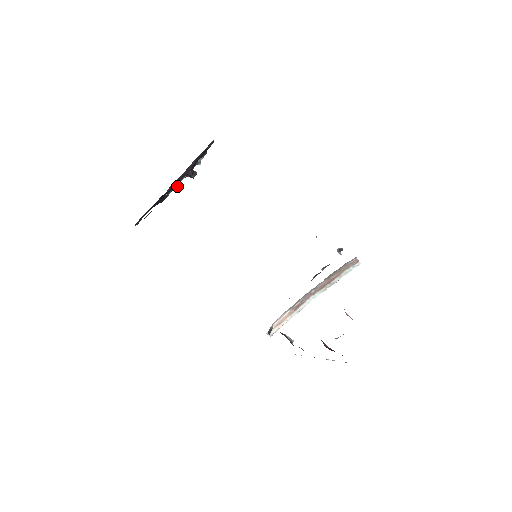
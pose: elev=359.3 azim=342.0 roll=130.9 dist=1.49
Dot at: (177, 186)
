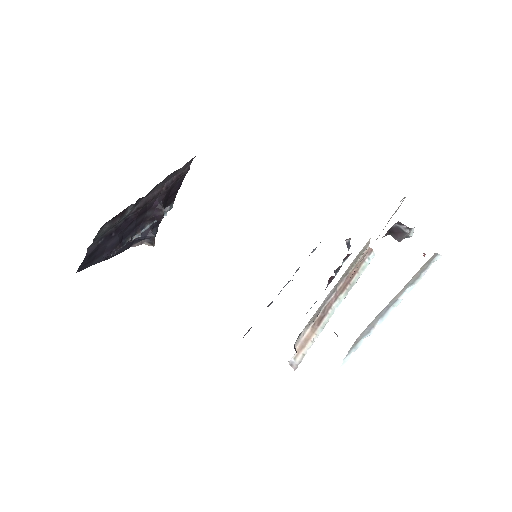
Dot at: (138, 233)
